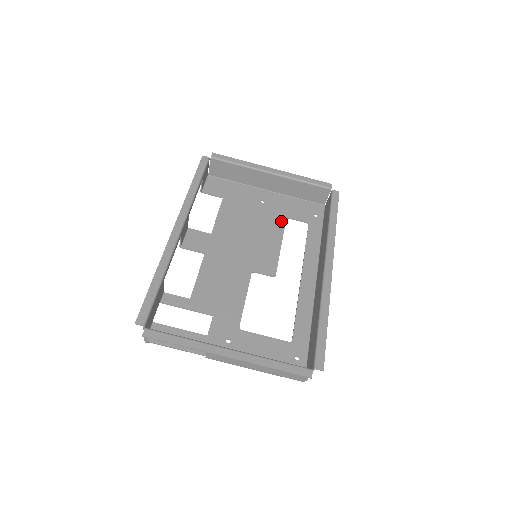
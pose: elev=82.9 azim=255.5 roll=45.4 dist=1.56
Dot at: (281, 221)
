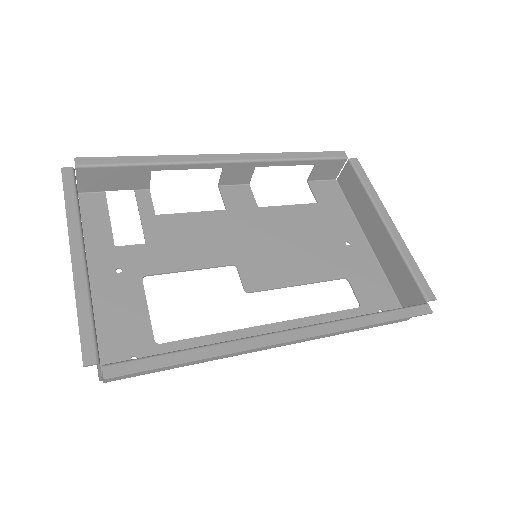
Dot at: (336, 273)
